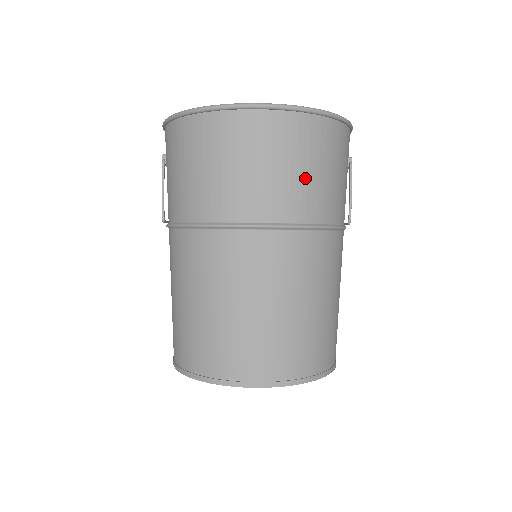
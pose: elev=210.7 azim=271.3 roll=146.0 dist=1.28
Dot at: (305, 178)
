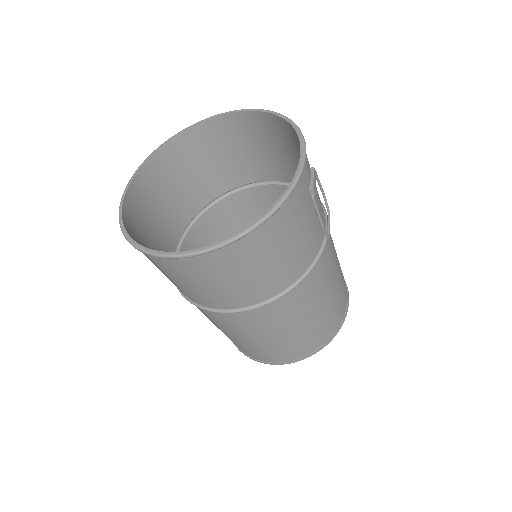
Dot at: (258, 276)
